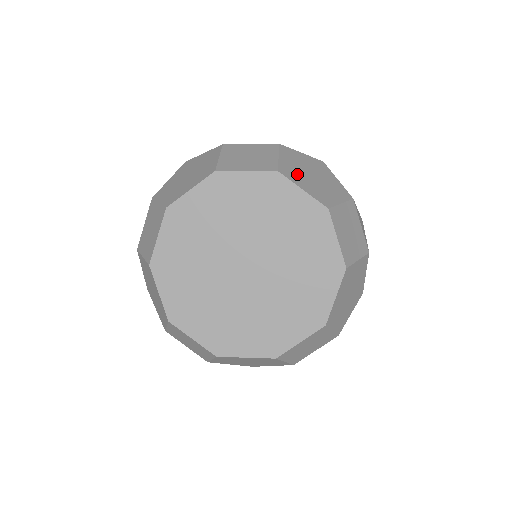
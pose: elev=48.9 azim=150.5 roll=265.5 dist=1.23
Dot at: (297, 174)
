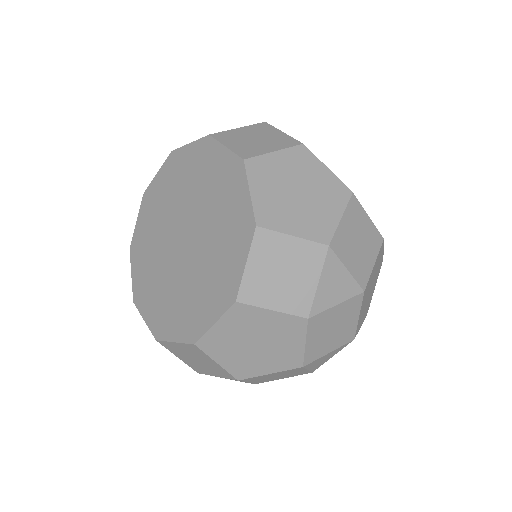
Dot at: (272, 177)
